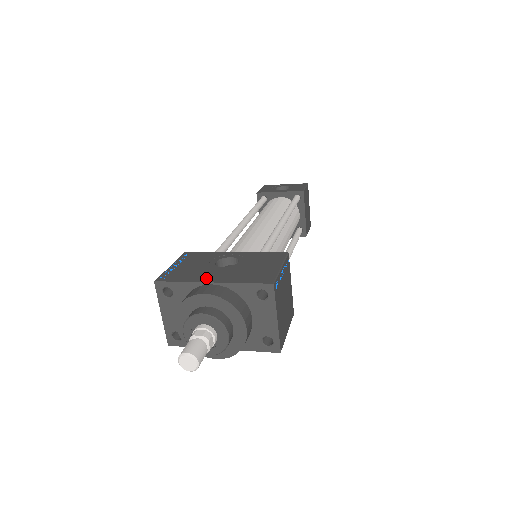
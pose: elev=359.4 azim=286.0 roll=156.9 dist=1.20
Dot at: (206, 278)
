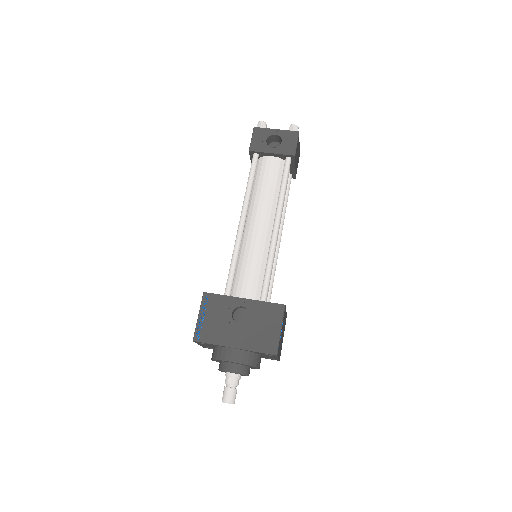
Dot at: (229, 341)
